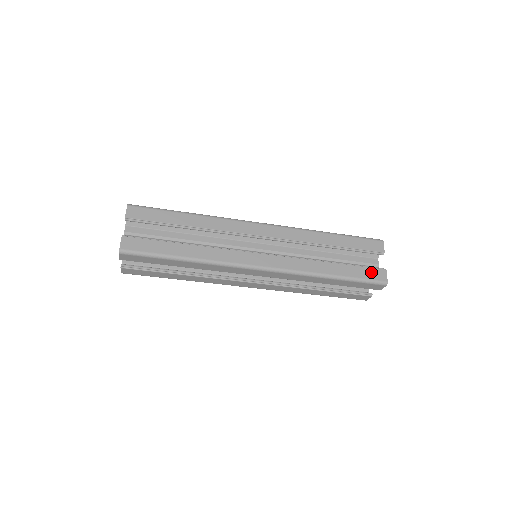
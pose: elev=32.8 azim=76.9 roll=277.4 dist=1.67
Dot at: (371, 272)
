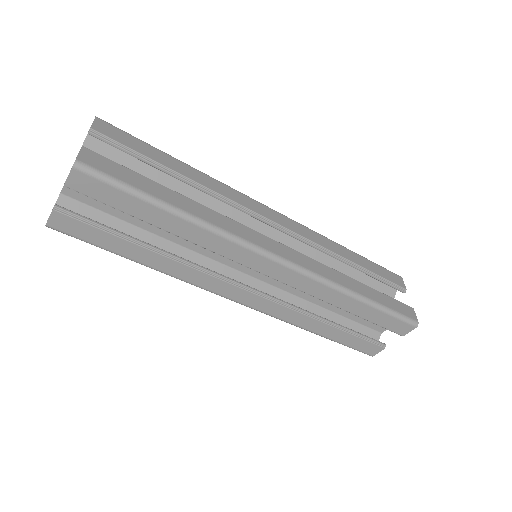
Dot at: (400, 306)
